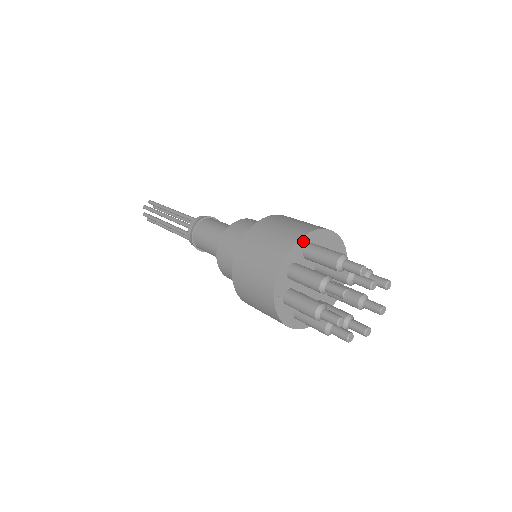
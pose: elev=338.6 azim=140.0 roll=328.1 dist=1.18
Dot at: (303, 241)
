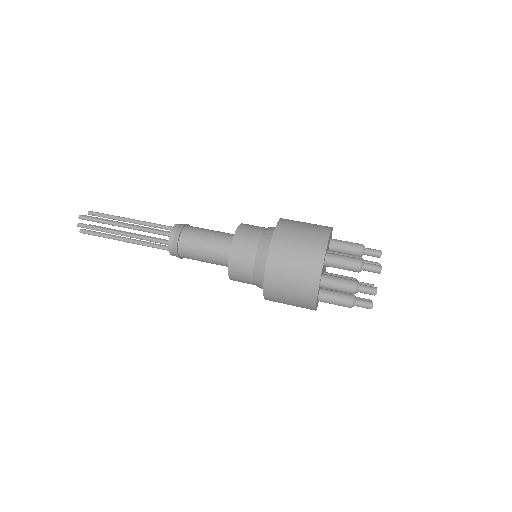
Dot at: (324, 259)
